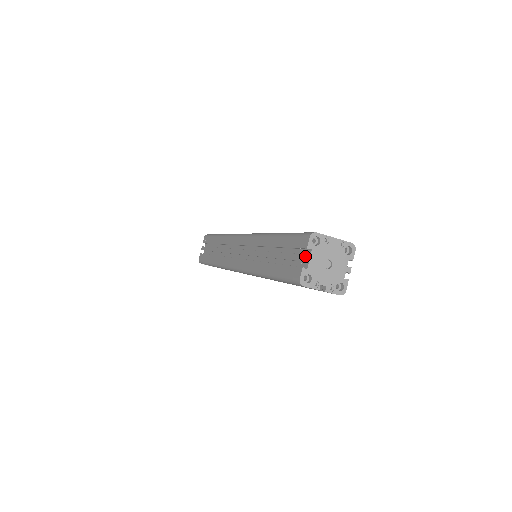
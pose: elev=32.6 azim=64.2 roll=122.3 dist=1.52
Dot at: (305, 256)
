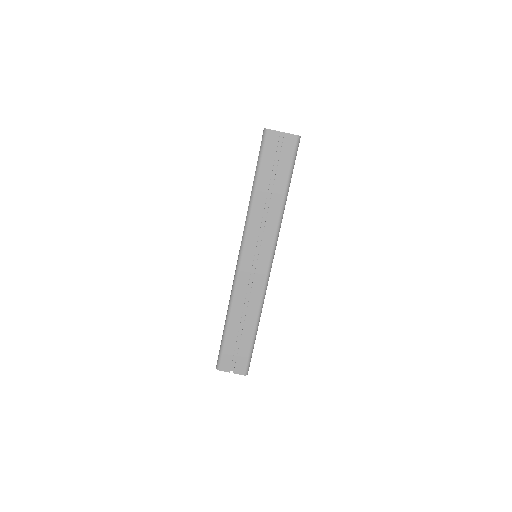
Dot at: occluded
